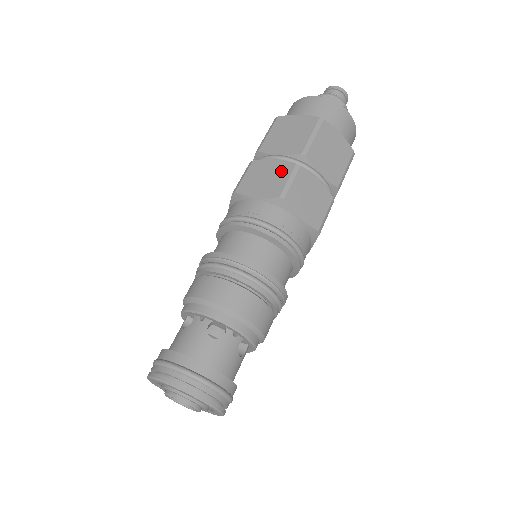
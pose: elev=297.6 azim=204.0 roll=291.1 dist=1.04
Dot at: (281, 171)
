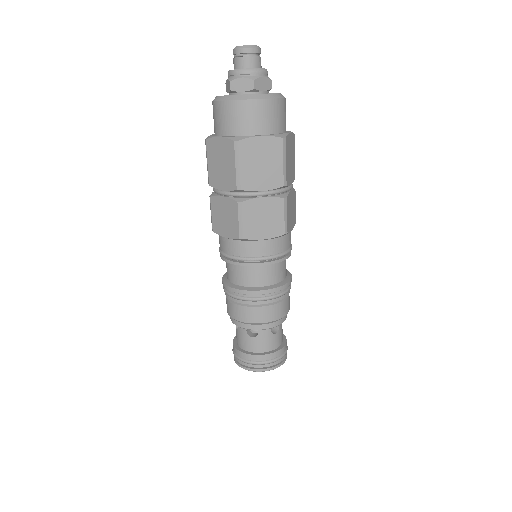
Dot at: (231, 210)
